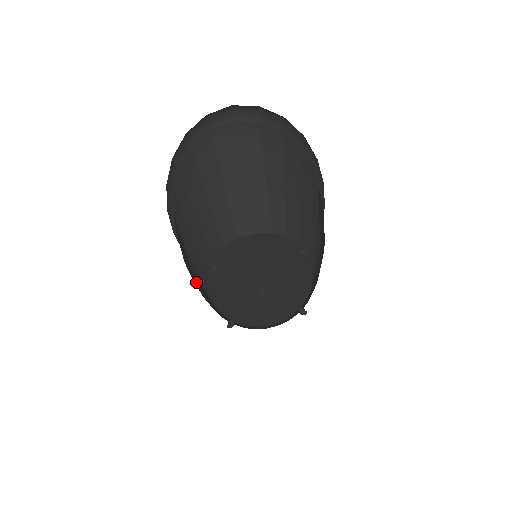
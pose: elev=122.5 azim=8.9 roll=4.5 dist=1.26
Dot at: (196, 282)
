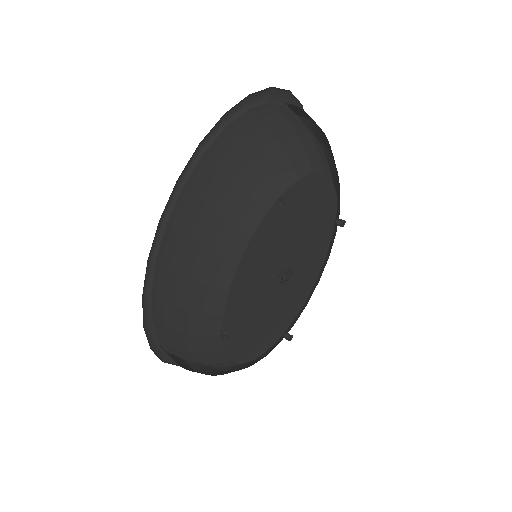
Dot at: occluded
